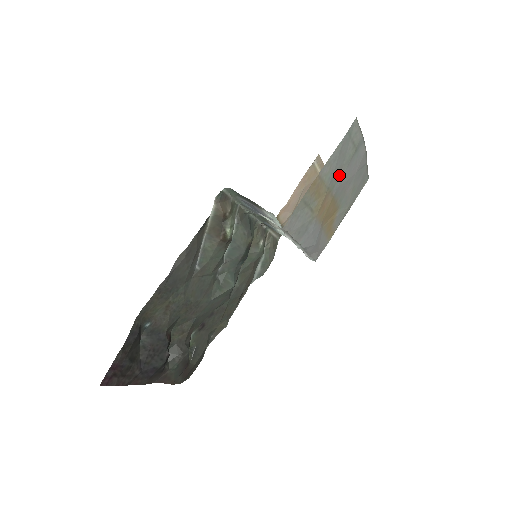
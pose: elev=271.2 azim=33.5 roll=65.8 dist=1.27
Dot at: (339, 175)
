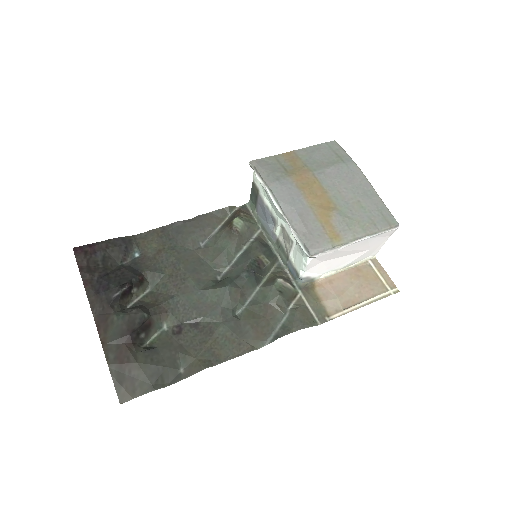
Dot at: (322, 167)
